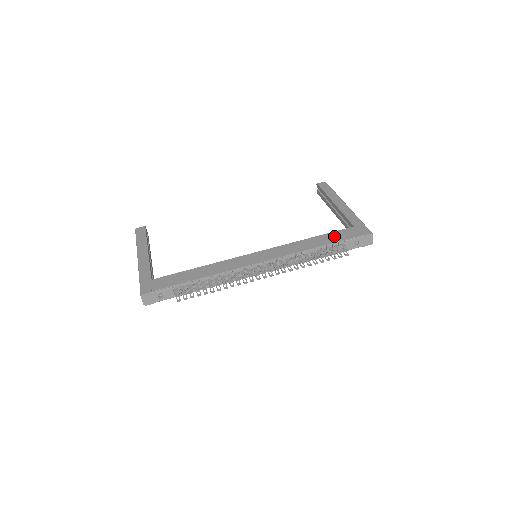
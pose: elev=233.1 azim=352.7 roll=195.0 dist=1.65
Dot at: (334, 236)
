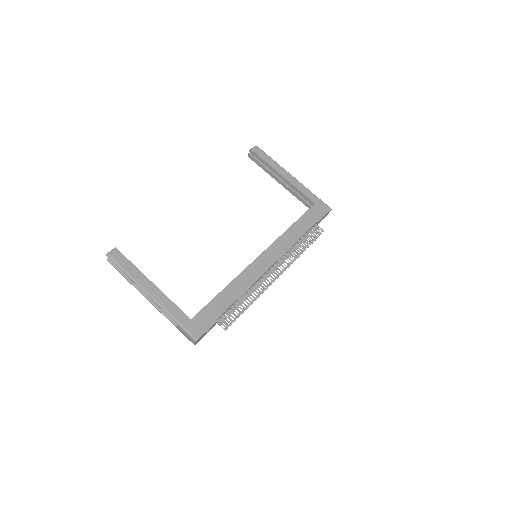
Dot at: (308, 219)
